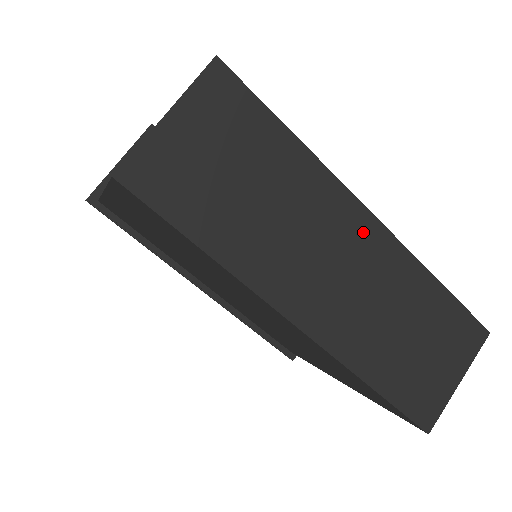
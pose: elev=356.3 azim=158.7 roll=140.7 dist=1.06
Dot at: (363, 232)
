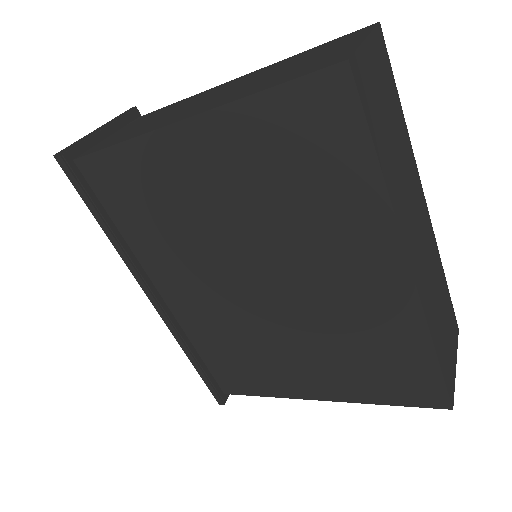
Dot at: (424, 213)
